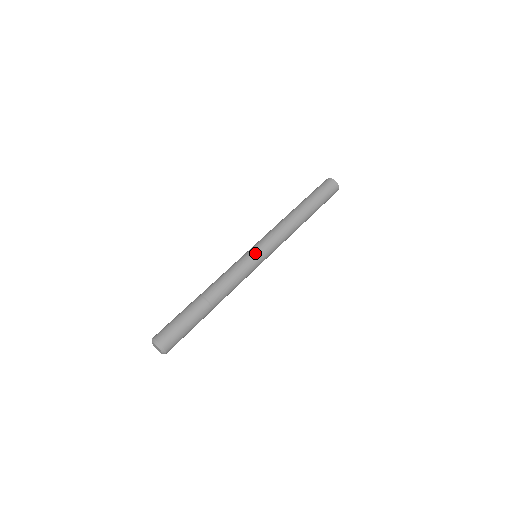
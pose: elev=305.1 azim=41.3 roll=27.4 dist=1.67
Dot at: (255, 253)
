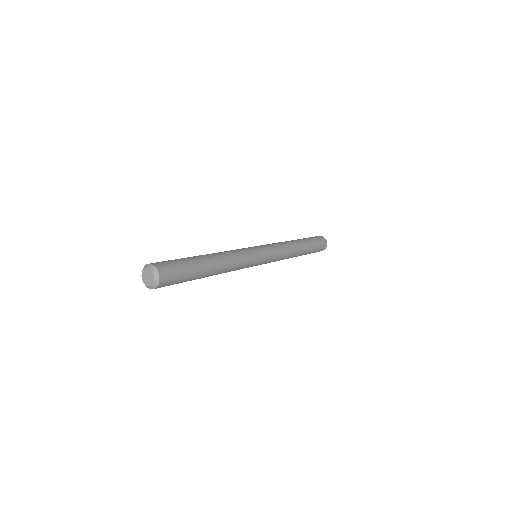
Dot at: (261, 252)
